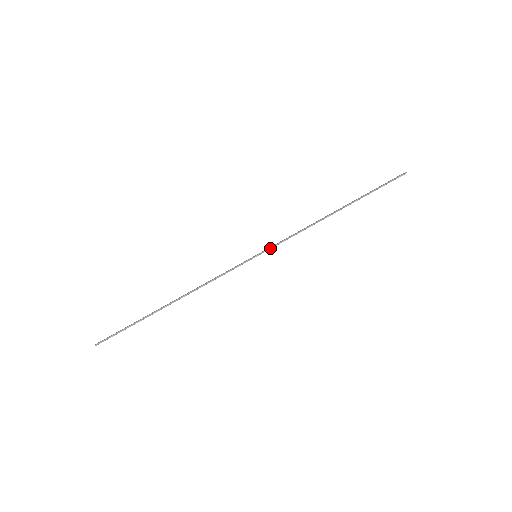
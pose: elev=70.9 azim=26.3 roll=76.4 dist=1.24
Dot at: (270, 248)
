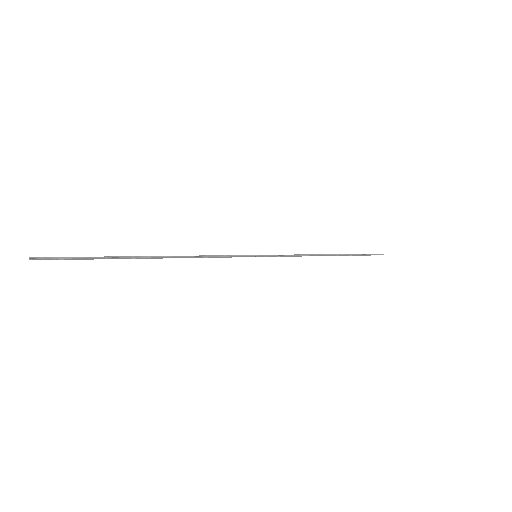
Dot at: (270, 255)
